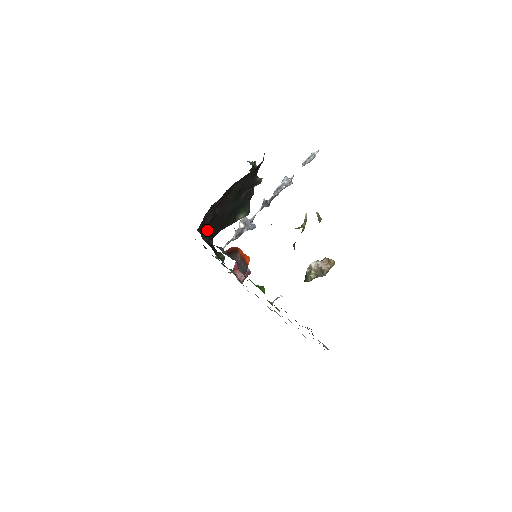
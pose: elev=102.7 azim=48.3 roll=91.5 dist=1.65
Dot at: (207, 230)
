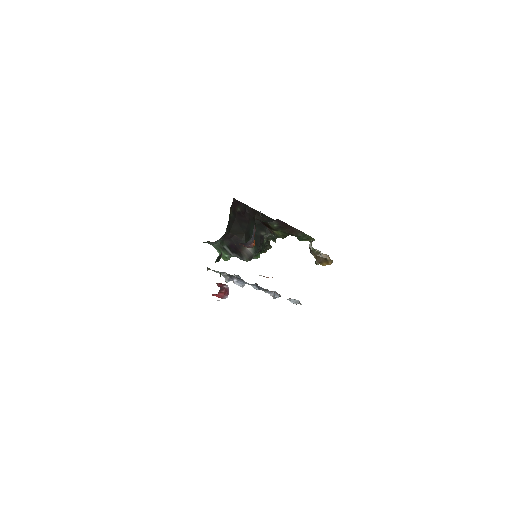
Dot at: (233, 214)
